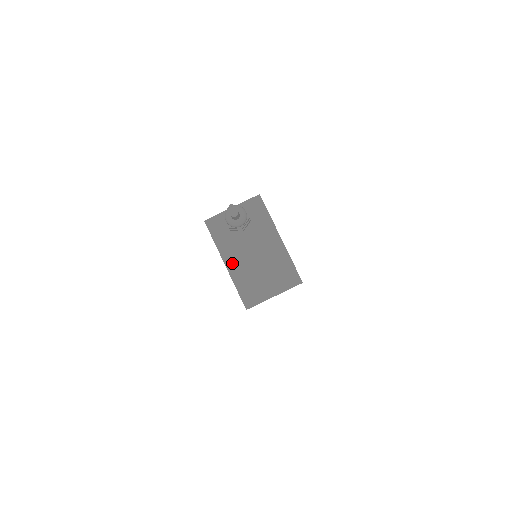
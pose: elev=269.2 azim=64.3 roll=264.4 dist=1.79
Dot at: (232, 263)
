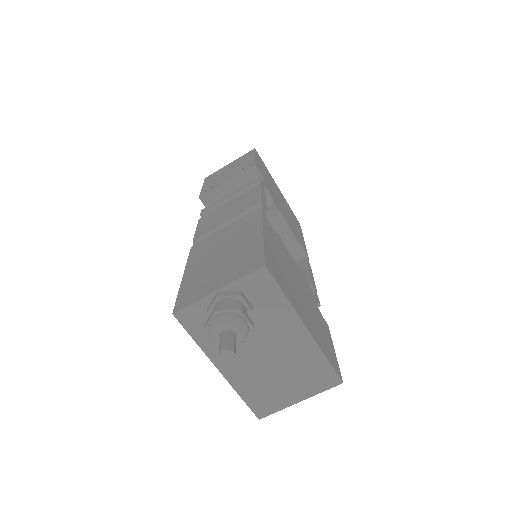
Dot at: (230, 367)
